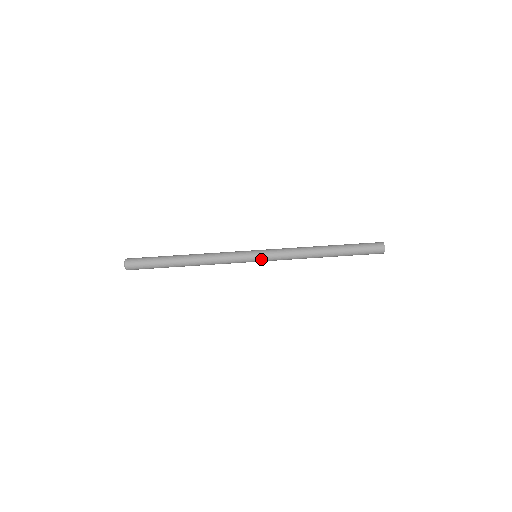
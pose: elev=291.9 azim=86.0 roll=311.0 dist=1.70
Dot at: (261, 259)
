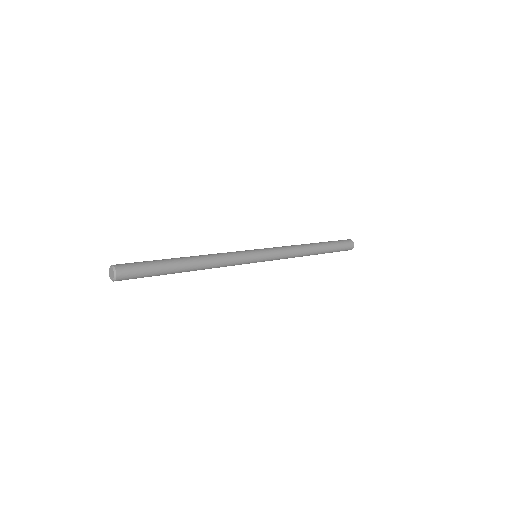
Dot at: (264, 254)
